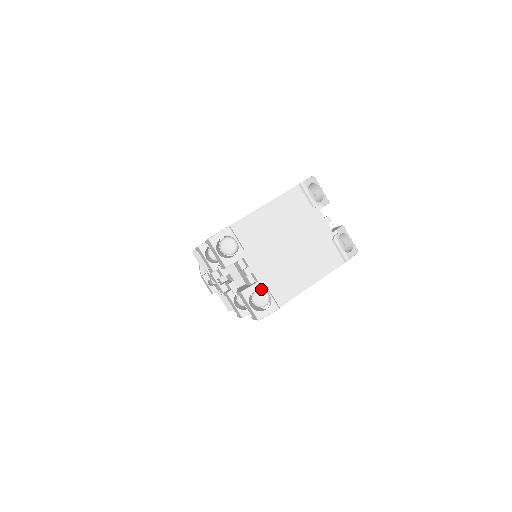
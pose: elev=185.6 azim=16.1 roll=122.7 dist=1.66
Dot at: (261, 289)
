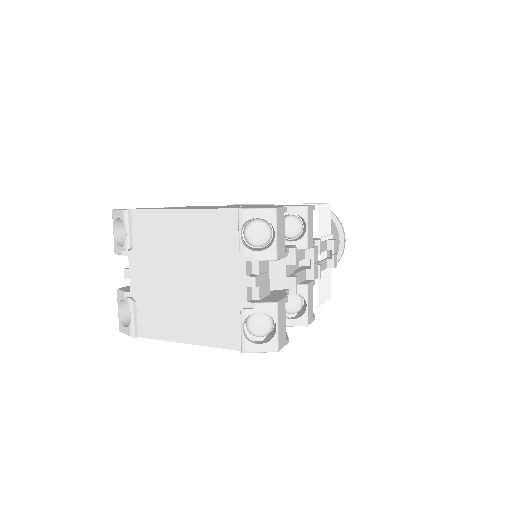
Dot at: (127, 303)
